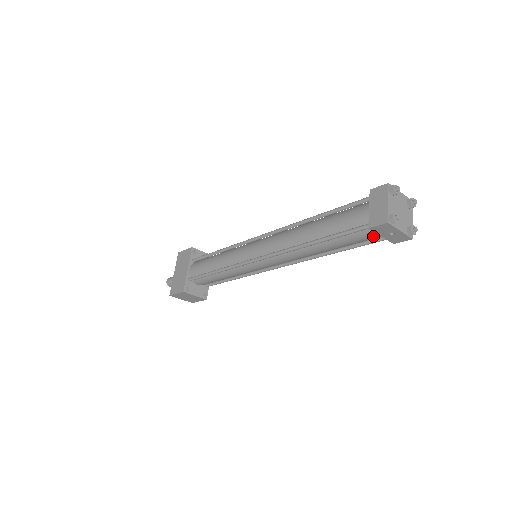
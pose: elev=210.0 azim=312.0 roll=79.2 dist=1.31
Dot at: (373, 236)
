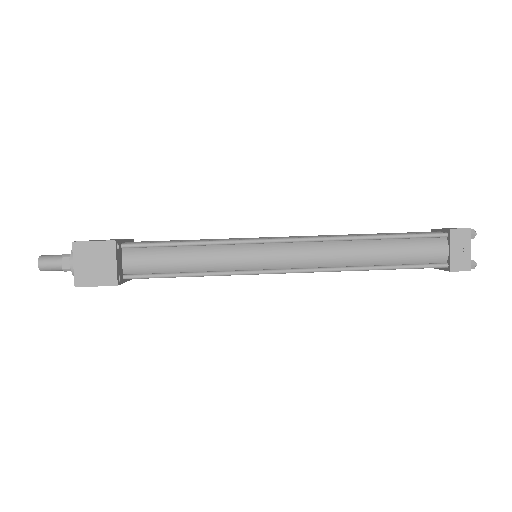
Dot at: (439, 251)
